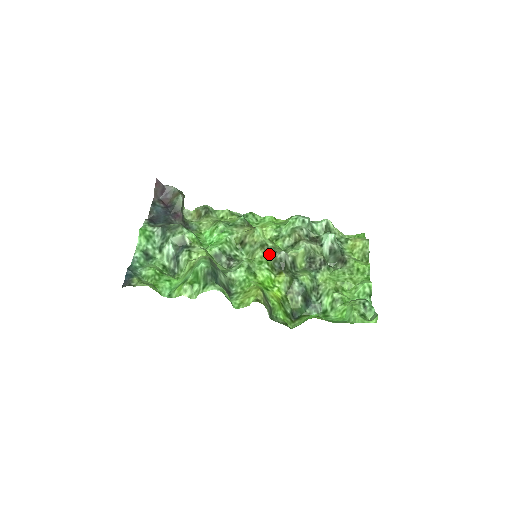
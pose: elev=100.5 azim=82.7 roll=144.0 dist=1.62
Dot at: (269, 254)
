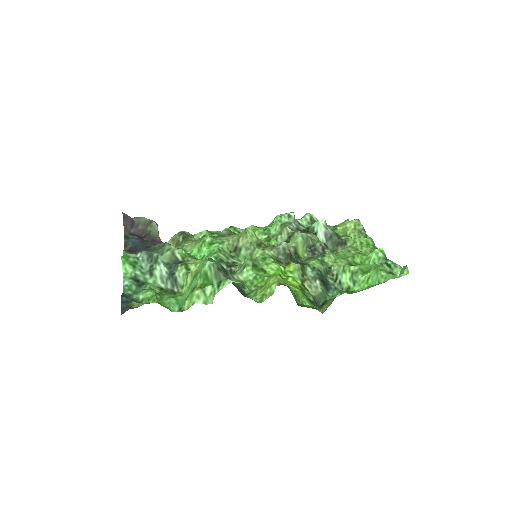
Dot at: (269, 249)
